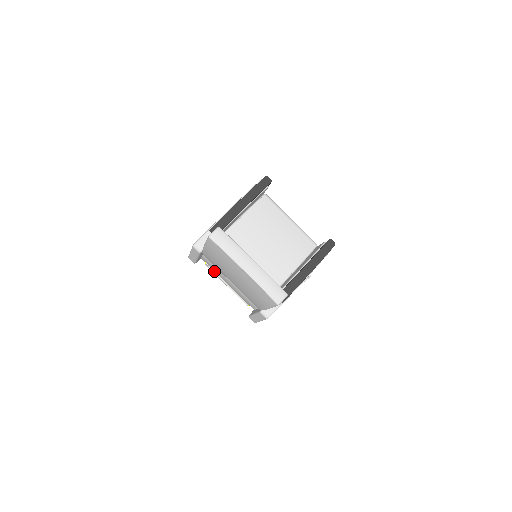
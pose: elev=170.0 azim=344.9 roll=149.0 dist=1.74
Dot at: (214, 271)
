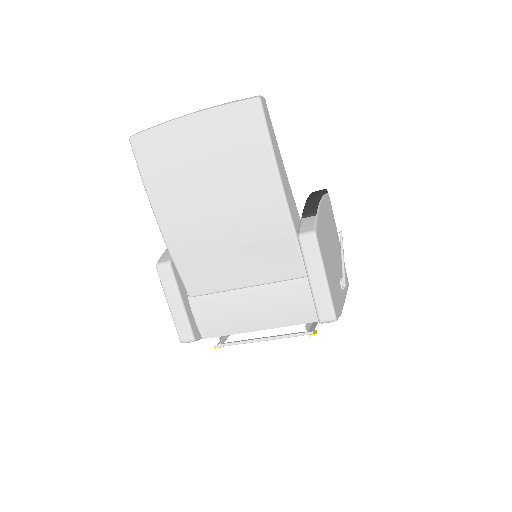
Dot at: (233, 344)
